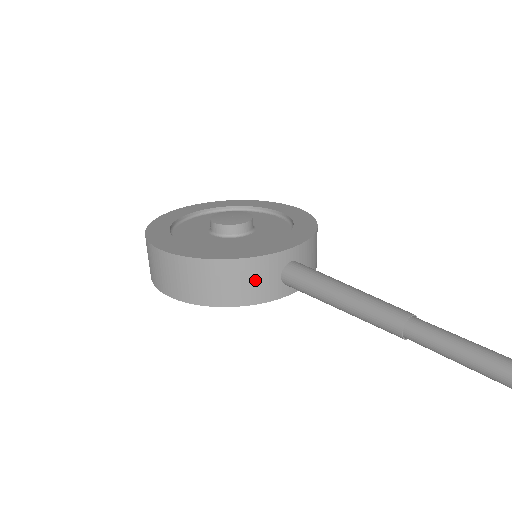
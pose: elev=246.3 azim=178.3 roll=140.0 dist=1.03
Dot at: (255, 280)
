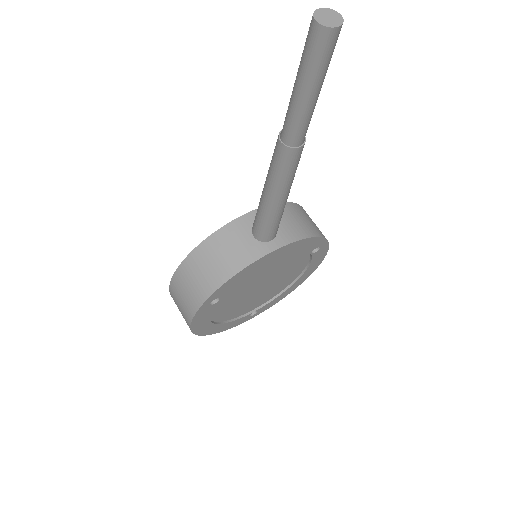
Dot at: (229, 249)
